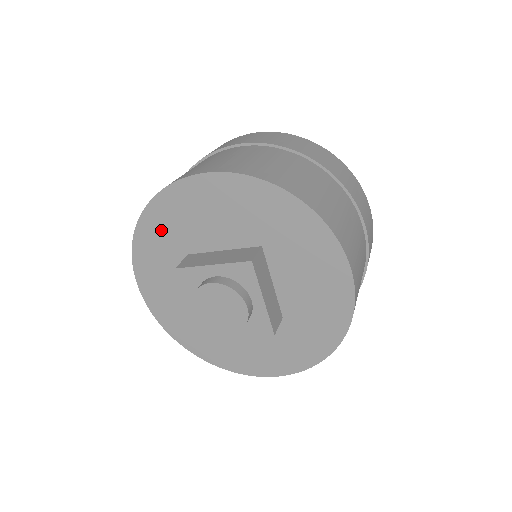
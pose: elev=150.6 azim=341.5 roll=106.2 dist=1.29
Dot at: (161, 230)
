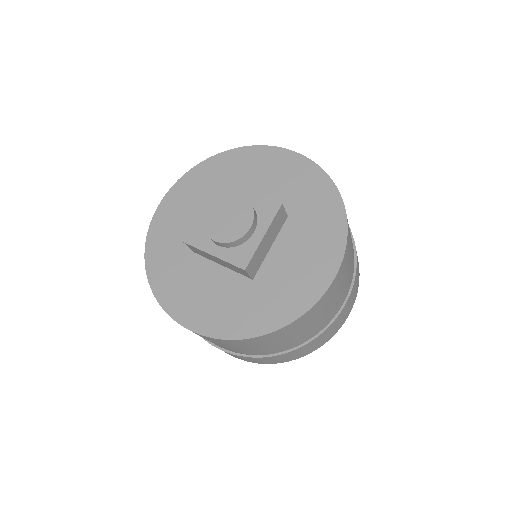
Dot at: (227, 168)
